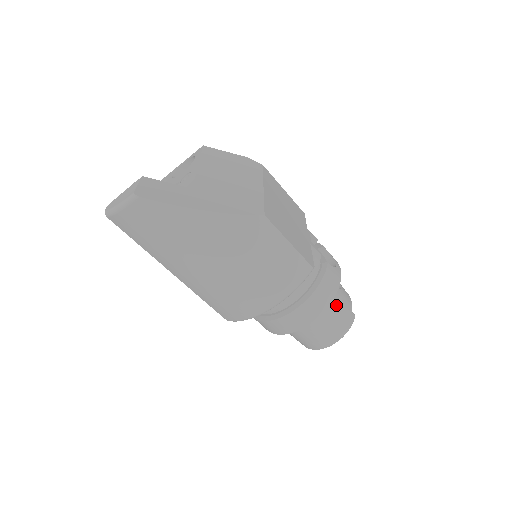
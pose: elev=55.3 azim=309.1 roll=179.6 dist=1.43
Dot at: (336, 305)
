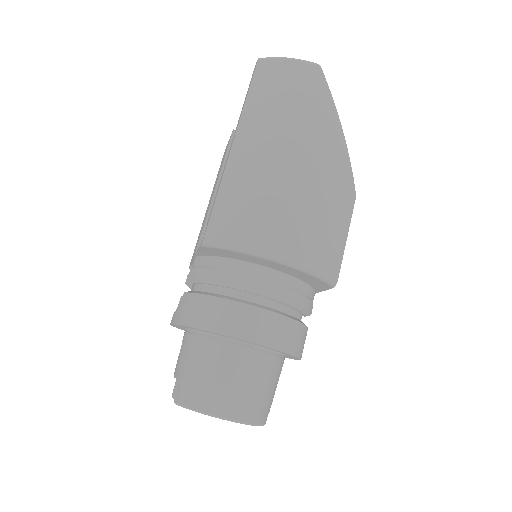
Dot at: (275, 378)
